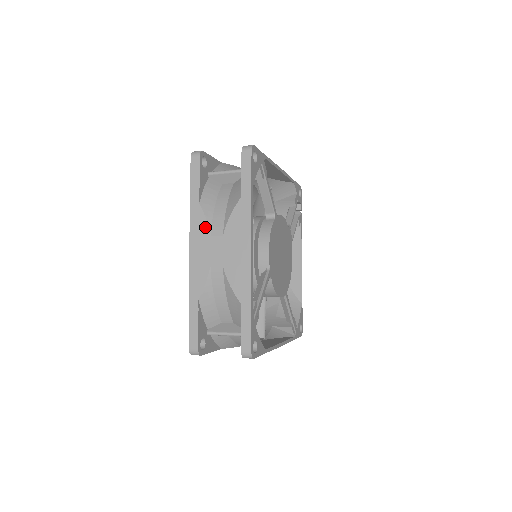
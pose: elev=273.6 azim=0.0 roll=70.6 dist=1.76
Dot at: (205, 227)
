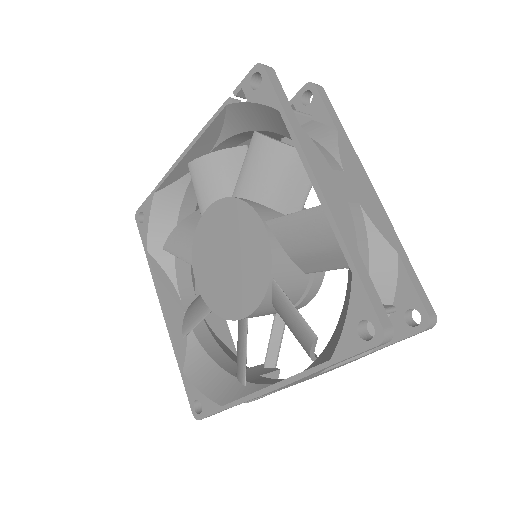
Dot at: occluded
